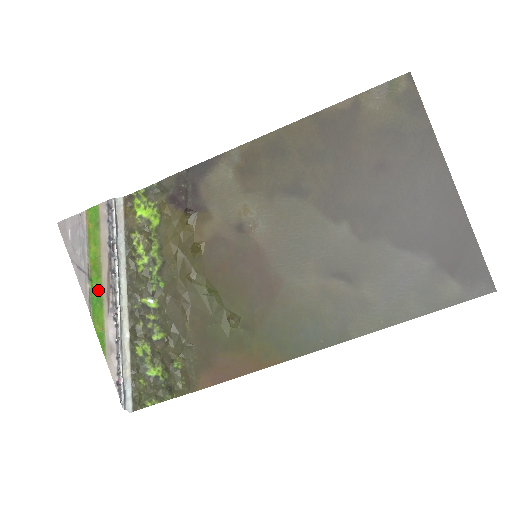
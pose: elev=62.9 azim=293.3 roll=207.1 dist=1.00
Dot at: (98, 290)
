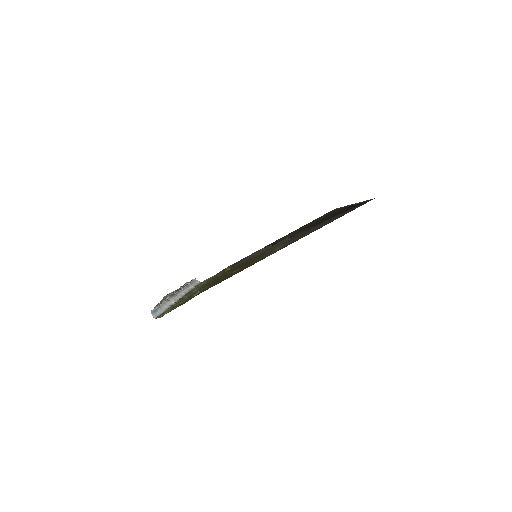
Dot at: occluded
